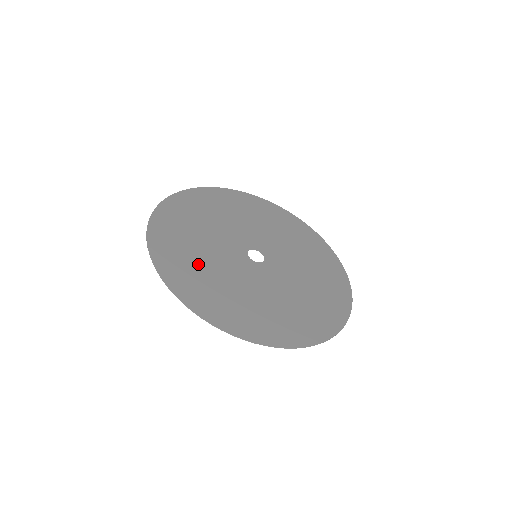
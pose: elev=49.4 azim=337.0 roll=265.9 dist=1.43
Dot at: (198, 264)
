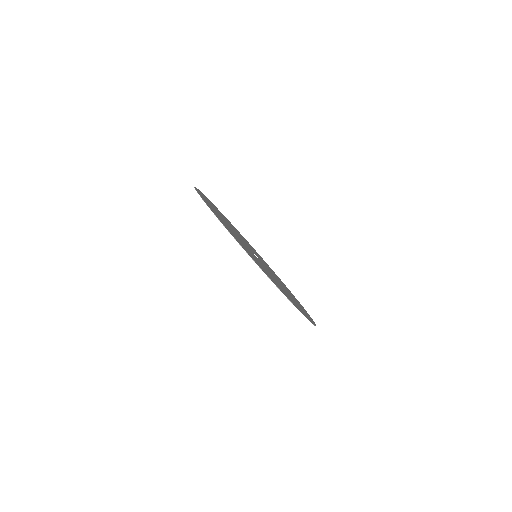
Dot at: (229, 228)
